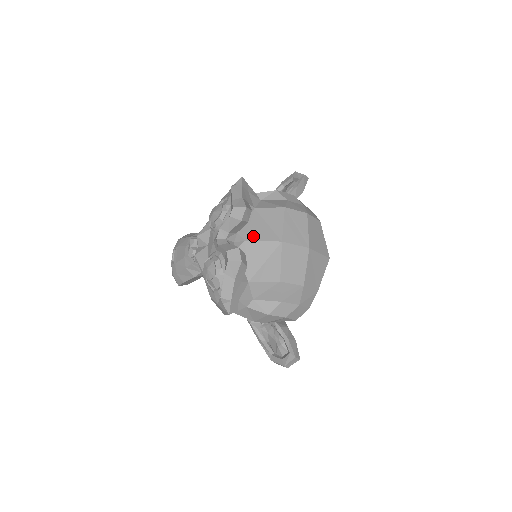
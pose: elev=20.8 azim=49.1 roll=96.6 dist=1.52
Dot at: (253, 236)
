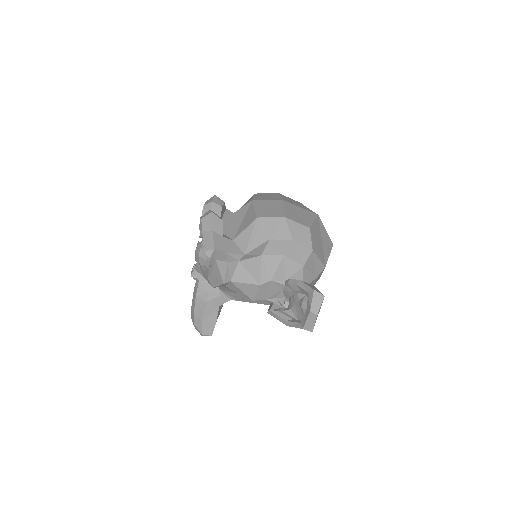
Dot at: (230, 215)
